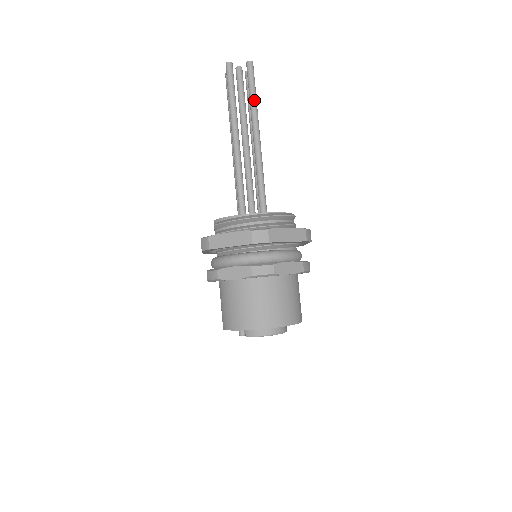
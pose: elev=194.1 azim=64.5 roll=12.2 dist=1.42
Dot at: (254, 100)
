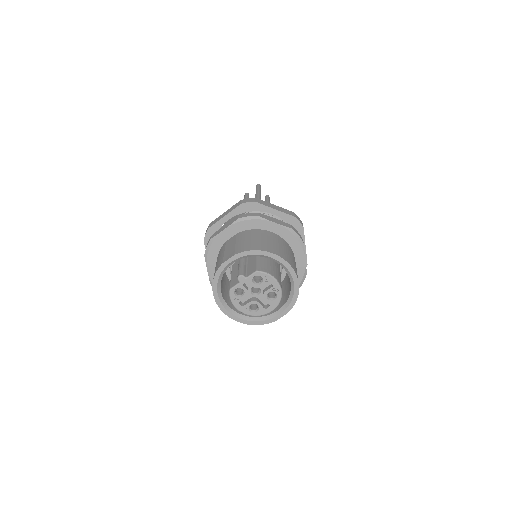
Dot at: occluded
